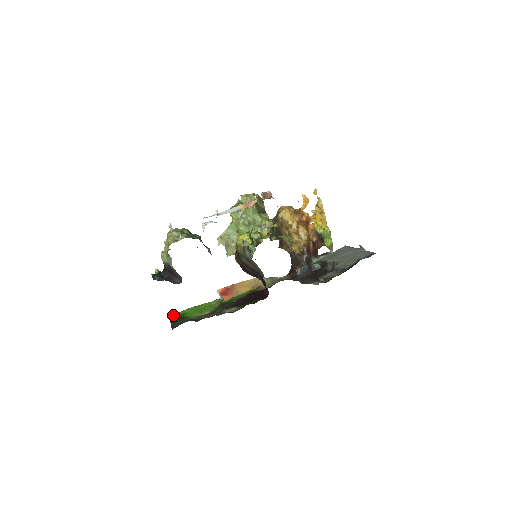
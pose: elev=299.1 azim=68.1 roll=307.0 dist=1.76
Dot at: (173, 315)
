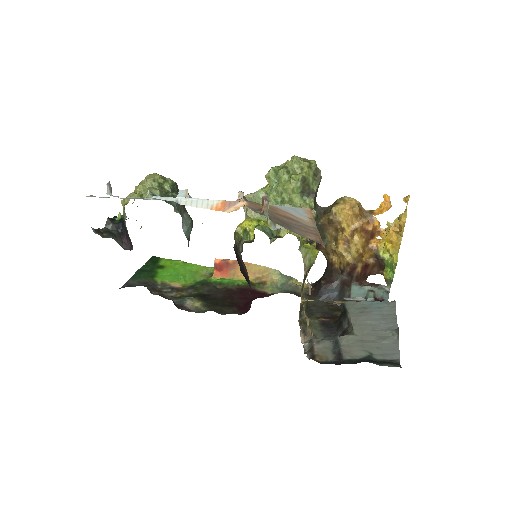
Dot at: (154, 260)
